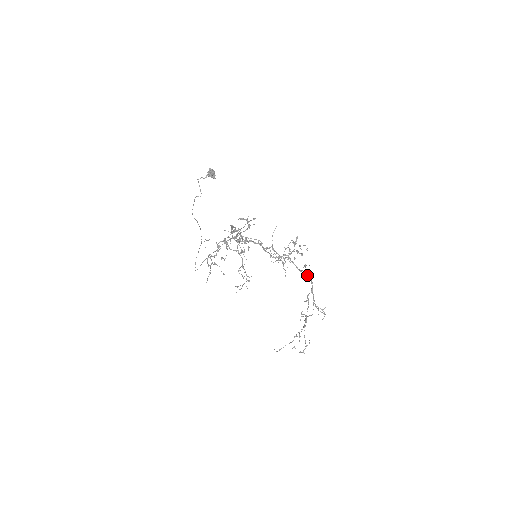
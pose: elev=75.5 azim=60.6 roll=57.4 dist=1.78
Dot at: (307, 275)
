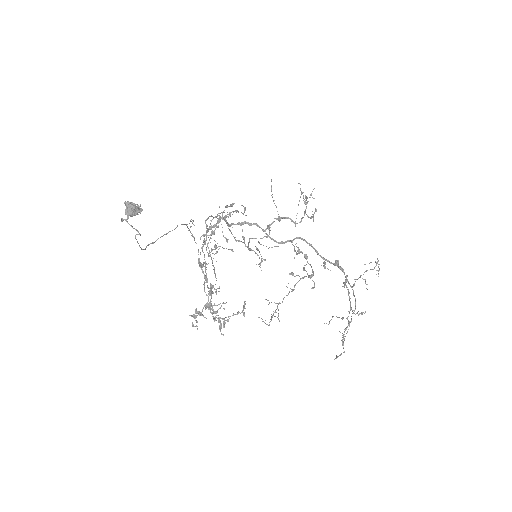
Dot at: (334, 265)
